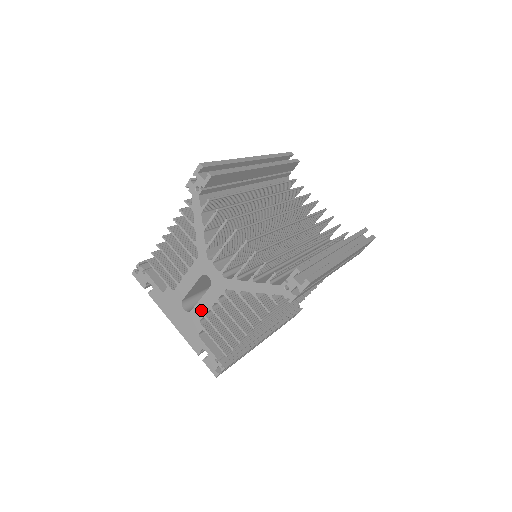
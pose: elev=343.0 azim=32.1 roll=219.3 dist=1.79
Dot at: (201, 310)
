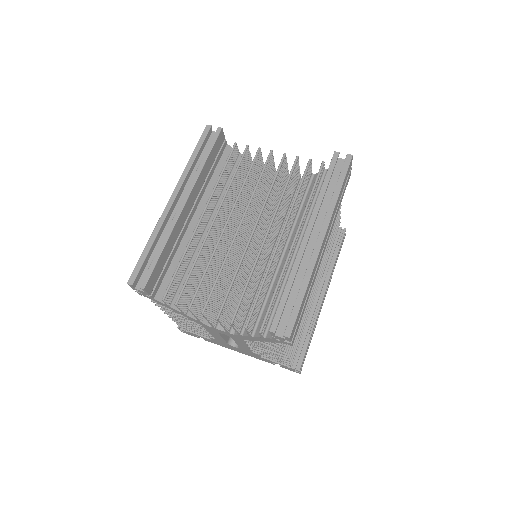
Dot at: (244, 348)
